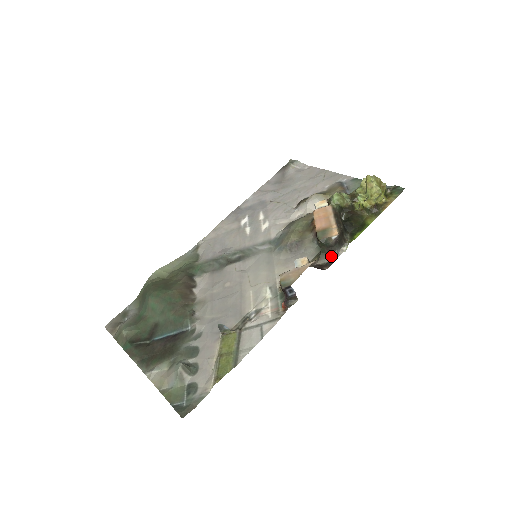
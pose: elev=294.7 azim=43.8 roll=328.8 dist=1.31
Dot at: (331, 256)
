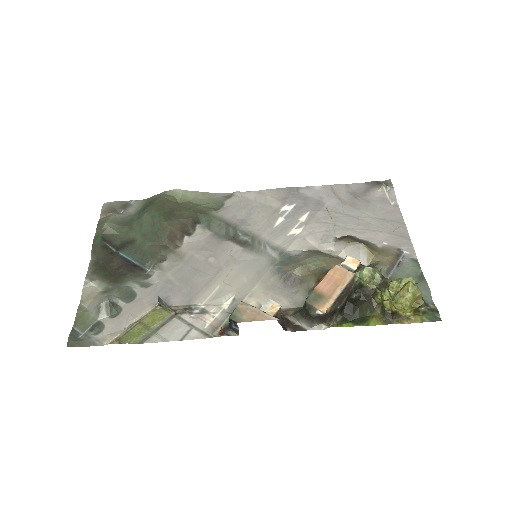
Dot at: (305, 323)
